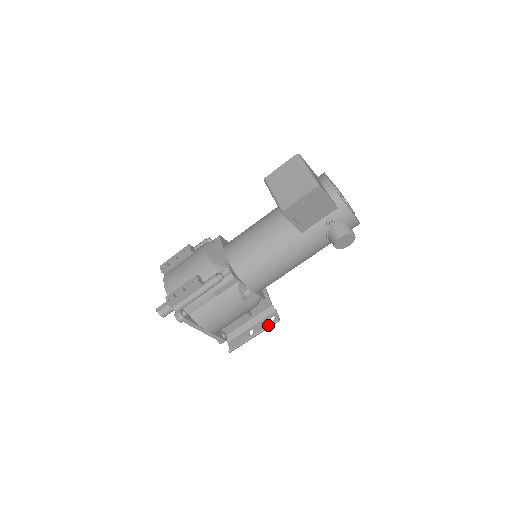
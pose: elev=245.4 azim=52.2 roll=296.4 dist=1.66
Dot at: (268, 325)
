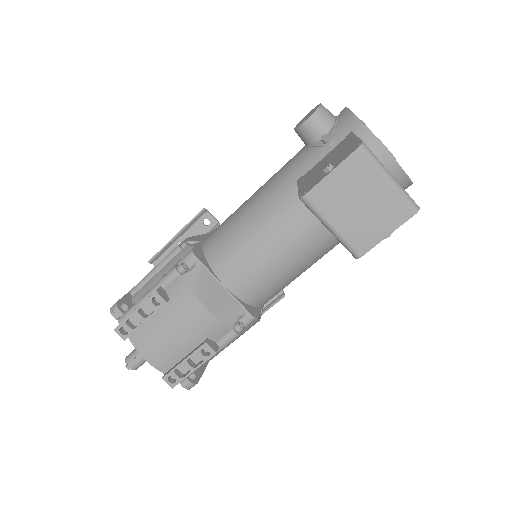
Dot at: (272, 305)
